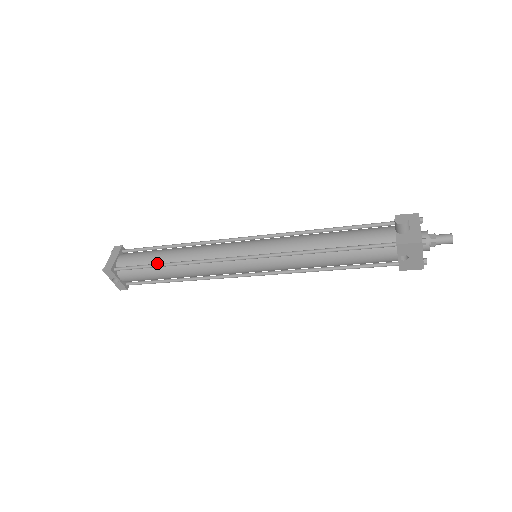
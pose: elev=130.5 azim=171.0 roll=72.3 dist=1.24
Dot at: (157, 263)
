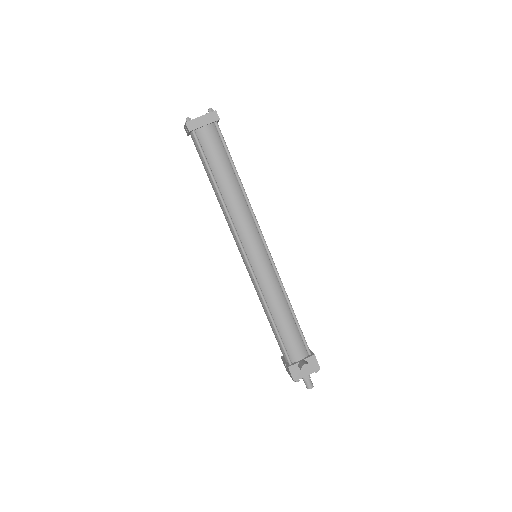
Dot at: (215, 175)
